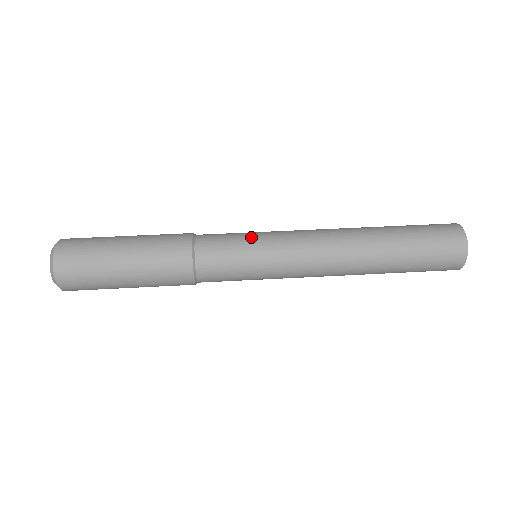
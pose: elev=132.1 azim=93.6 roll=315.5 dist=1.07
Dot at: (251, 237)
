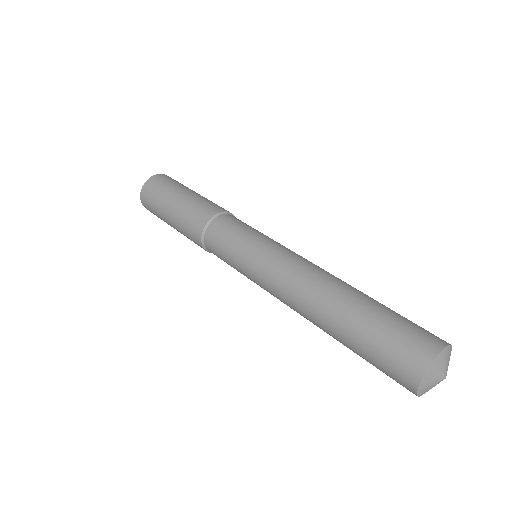
Dot at: (256, 234)
